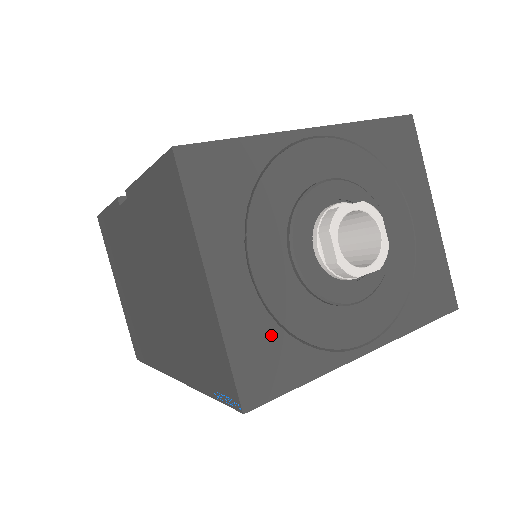
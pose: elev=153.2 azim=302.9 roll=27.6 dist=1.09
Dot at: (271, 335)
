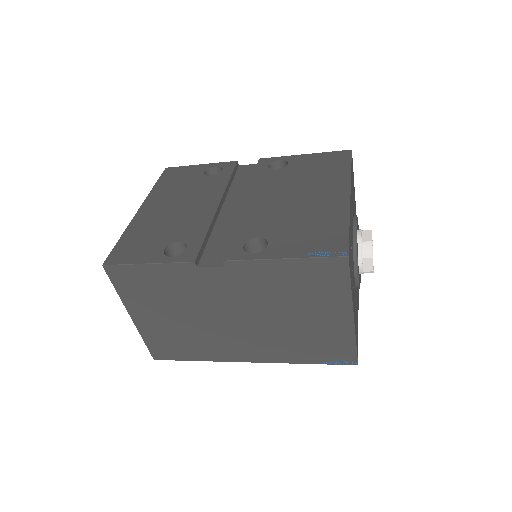
Dot at: (356, 322)
